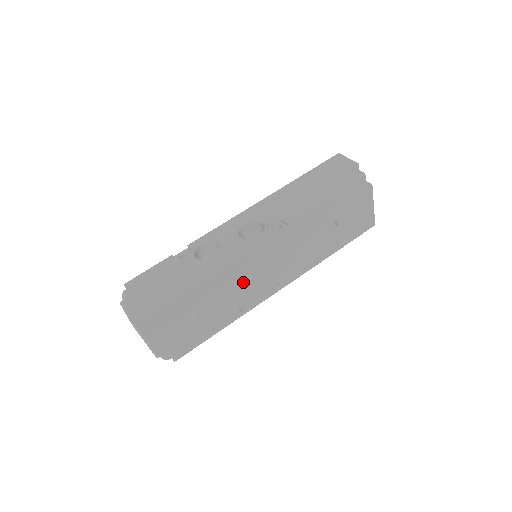
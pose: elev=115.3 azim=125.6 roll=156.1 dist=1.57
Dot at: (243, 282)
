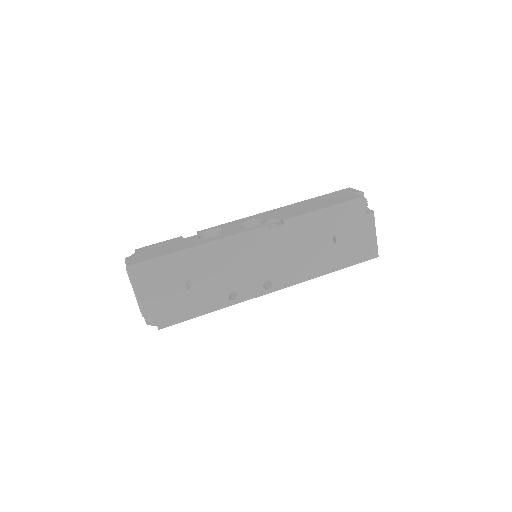
Dot at: (235, 267)
